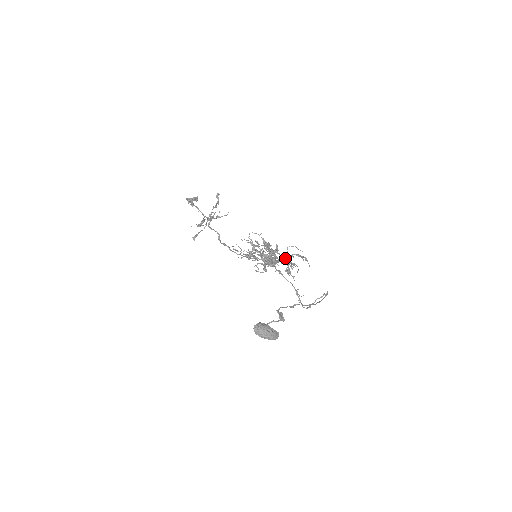
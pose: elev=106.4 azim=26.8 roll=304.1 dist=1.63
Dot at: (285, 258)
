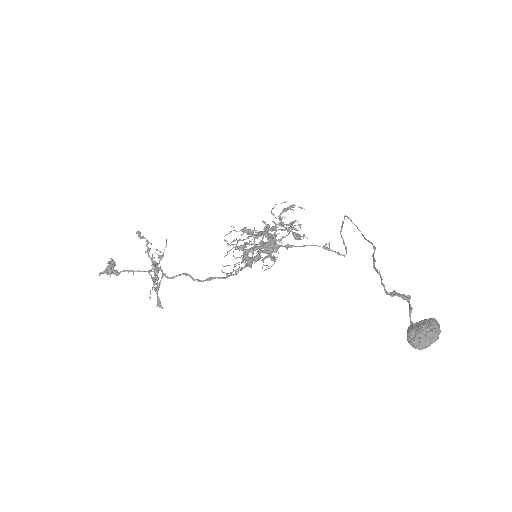
Dot at: occluded
